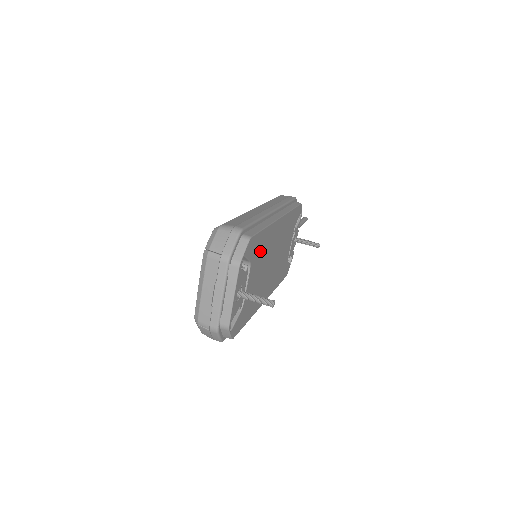
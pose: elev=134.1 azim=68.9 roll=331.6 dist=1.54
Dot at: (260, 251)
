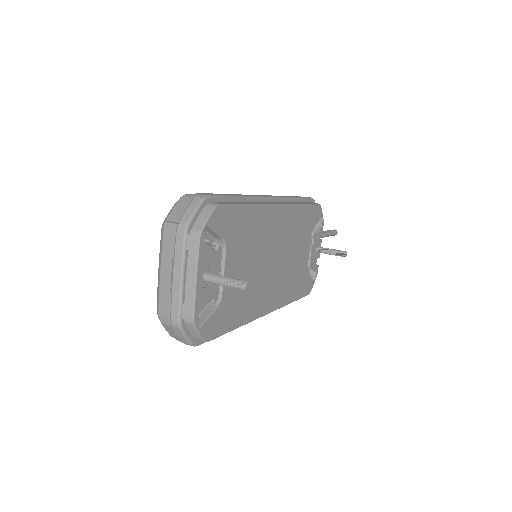
Dot at: (244, 234)
